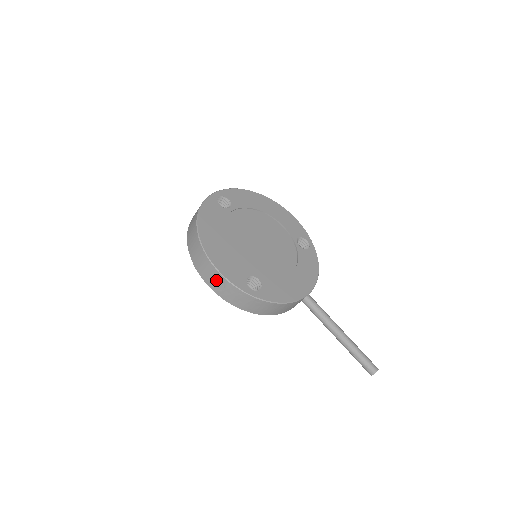
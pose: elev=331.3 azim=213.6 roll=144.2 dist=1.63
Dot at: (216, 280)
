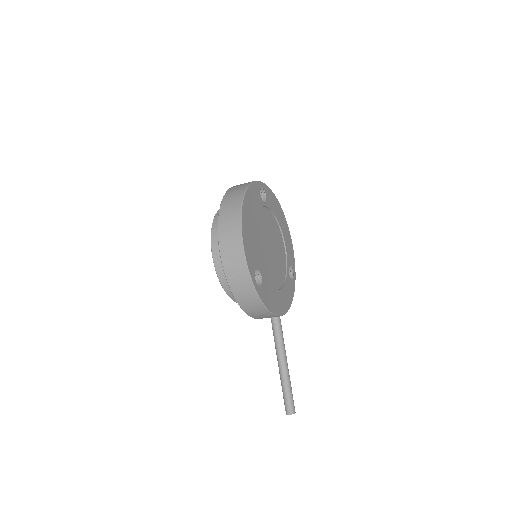
Dot at: (234, 253)
